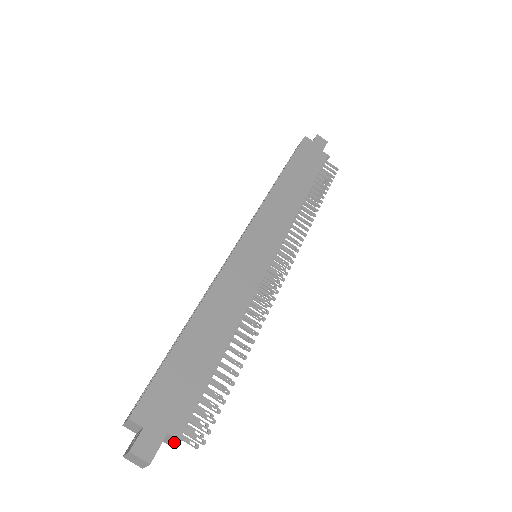
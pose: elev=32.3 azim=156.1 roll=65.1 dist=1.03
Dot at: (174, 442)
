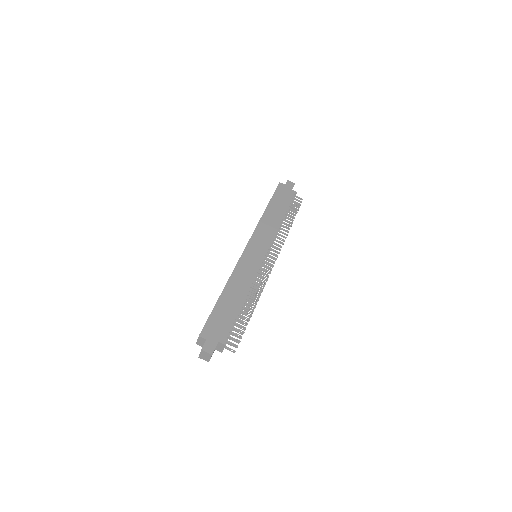
Dot at: (222, 348)
